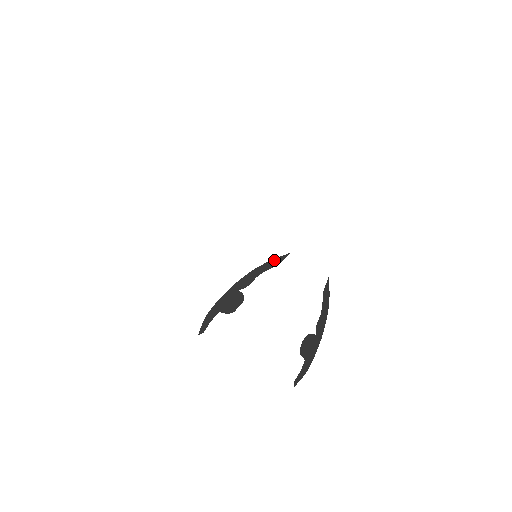
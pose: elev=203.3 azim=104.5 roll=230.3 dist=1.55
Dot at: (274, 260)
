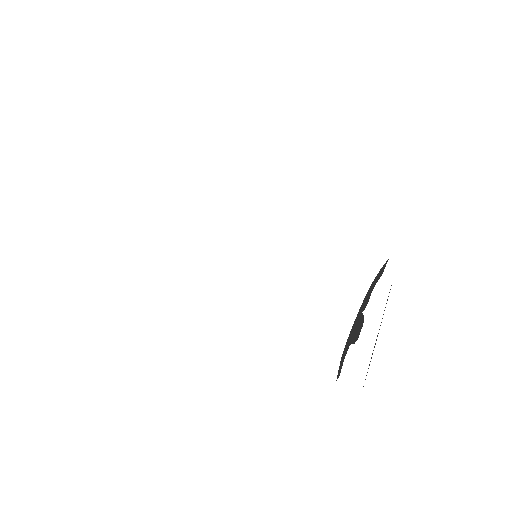
Dot at: (381, 270)
